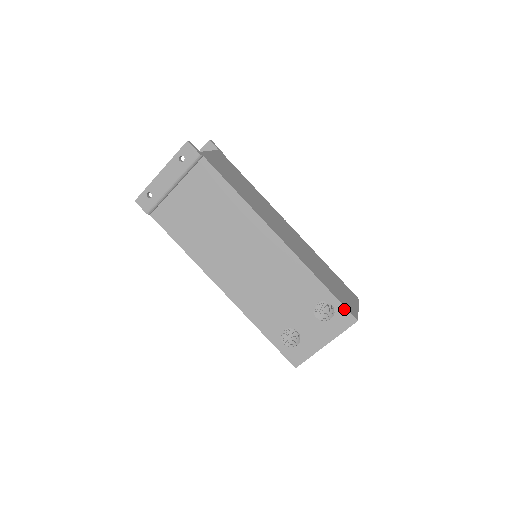
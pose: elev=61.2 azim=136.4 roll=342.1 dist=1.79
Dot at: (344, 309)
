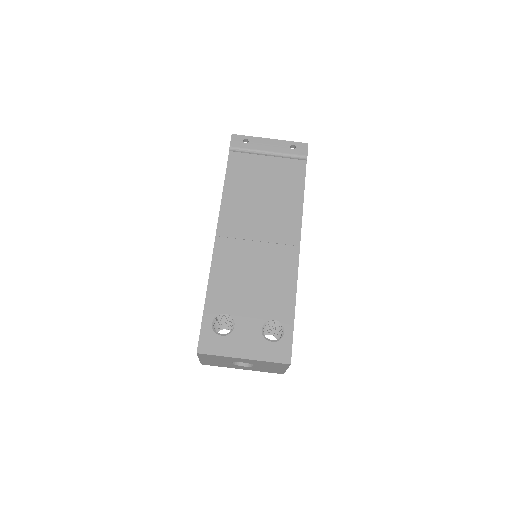
Dot at: (290, 344)
